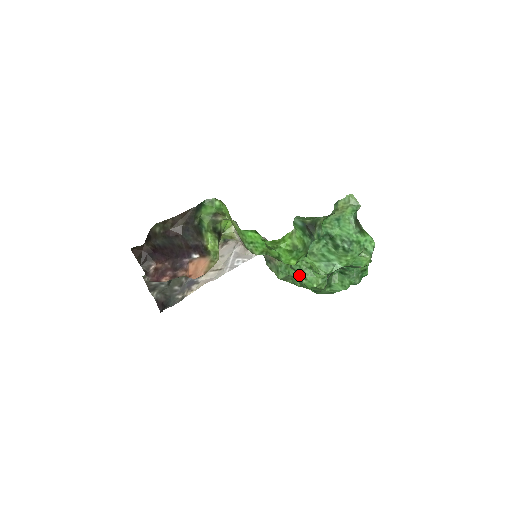
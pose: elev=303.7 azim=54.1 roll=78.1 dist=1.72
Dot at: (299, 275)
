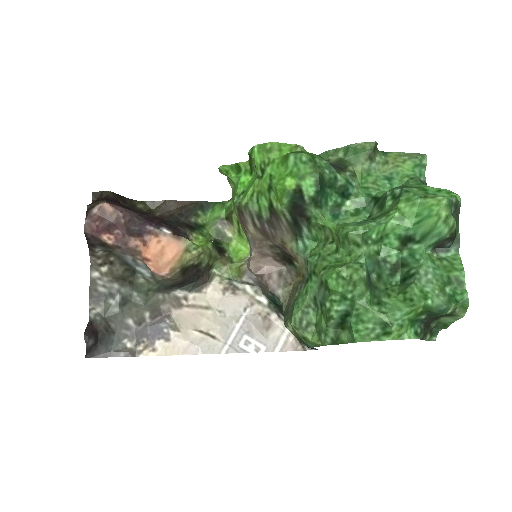
Dot at: (320, 284)
